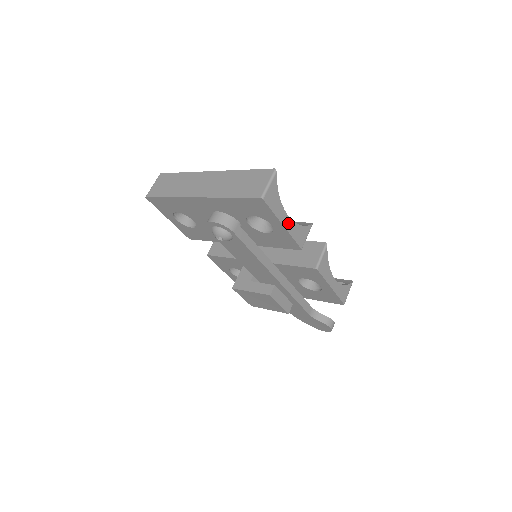
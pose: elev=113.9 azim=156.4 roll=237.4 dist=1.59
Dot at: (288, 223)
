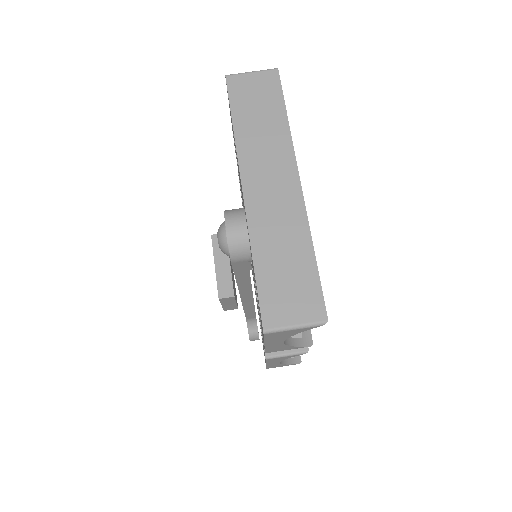
Dot at: (275, 344)
